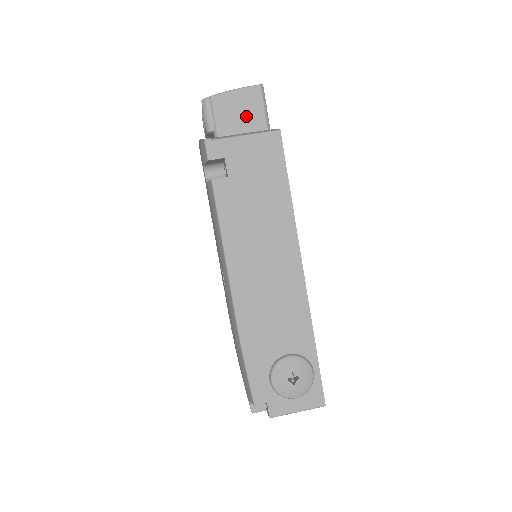
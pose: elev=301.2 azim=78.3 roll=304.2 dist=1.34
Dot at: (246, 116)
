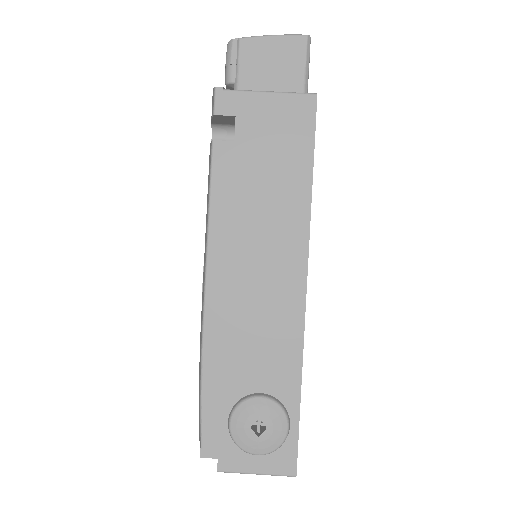
Dot at: (279, 71)
